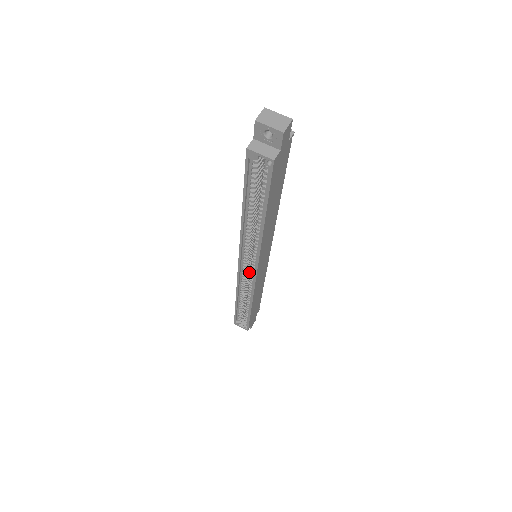
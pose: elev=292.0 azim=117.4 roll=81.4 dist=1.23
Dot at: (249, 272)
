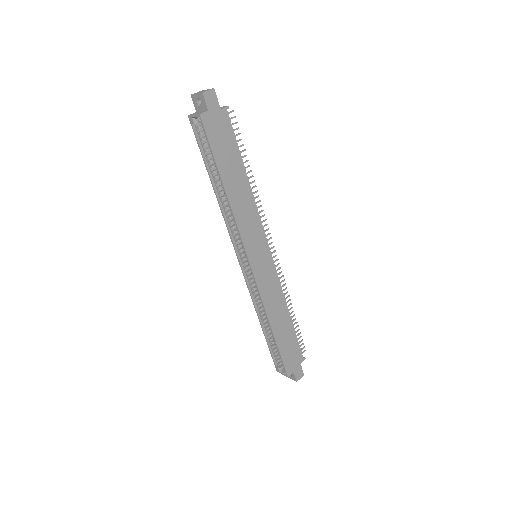
Dot at: occluded
